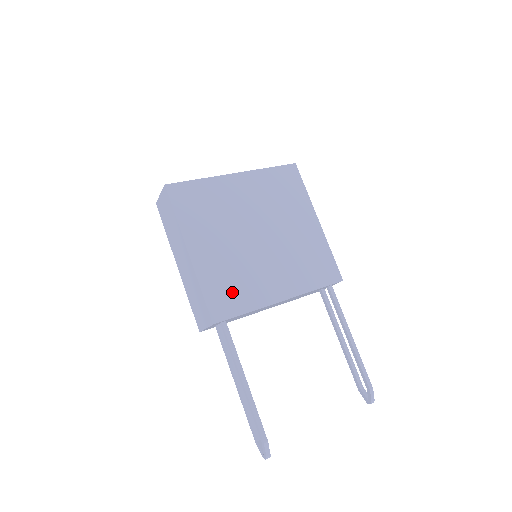
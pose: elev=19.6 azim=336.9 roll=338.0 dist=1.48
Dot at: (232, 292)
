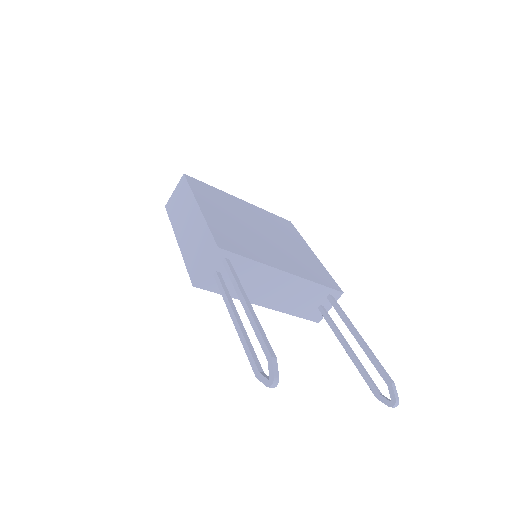
Dot at: (237, 242)
